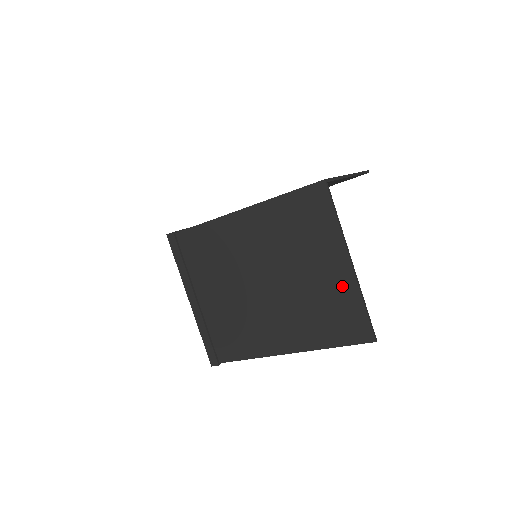
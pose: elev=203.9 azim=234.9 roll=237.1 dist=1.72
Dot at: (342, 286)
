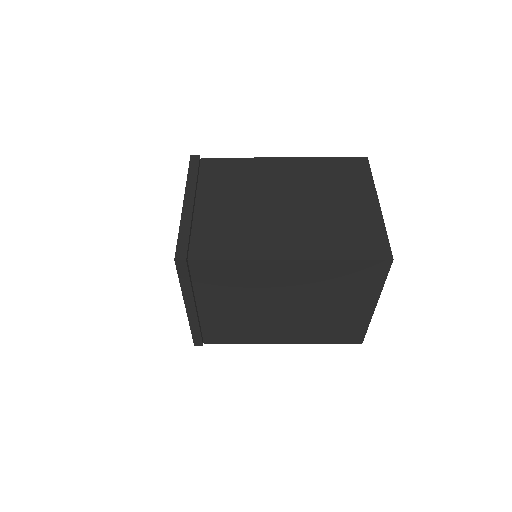
Dot at: (358, 318)
